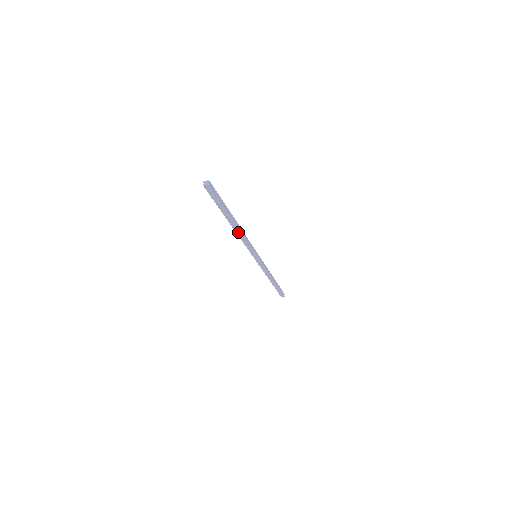
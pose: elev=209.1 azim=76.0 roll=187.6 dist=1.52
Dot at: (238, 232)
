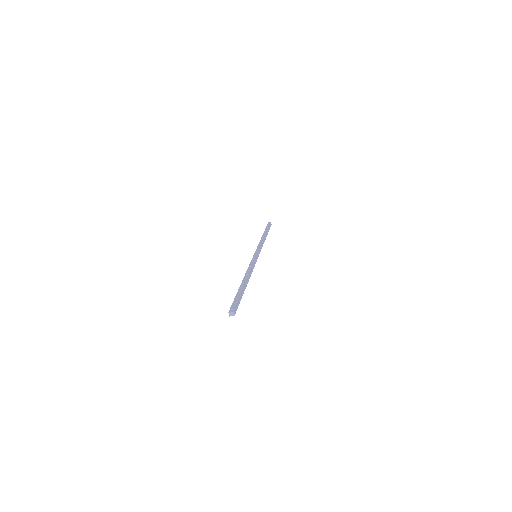
Dot at: occluded
